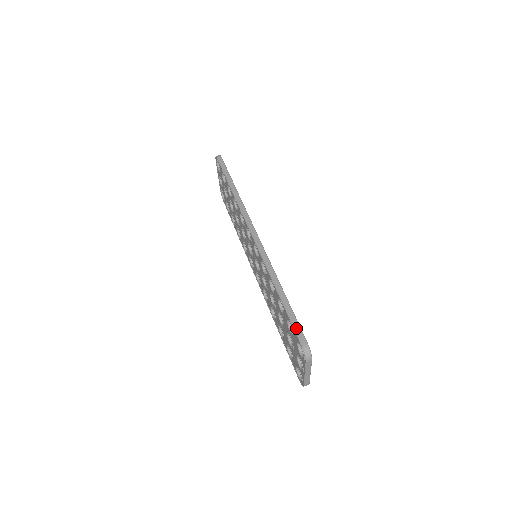
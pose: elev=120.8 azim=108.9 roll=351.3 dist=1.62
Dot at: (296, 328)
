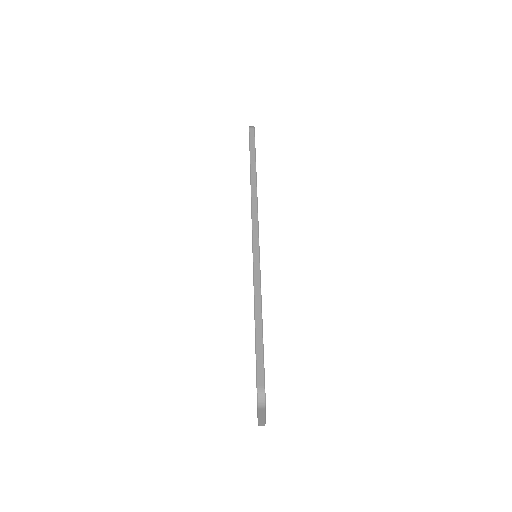
Dot at: (258, 364)
